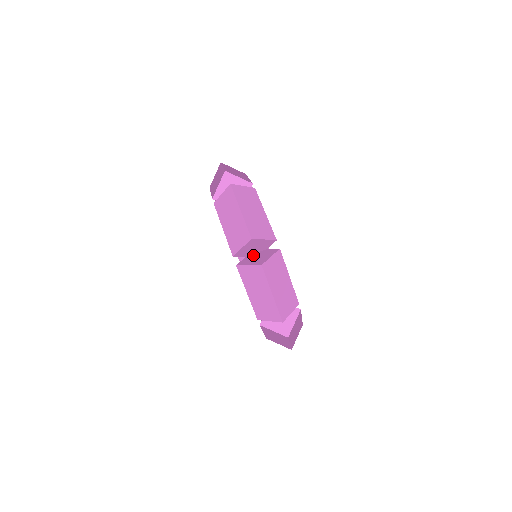
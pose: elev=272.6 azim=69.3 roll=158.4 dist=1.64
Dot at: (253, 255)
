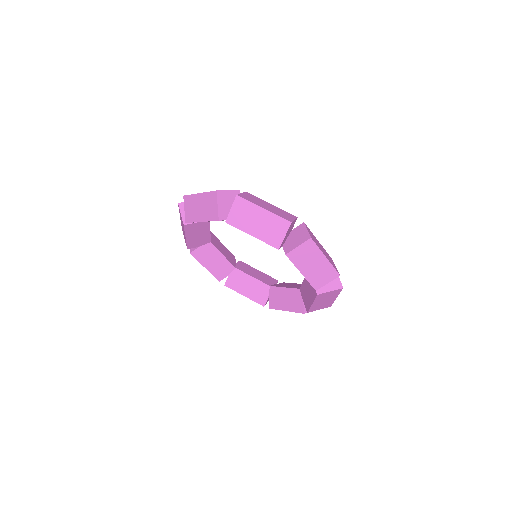
Dot at: (287, 241)
